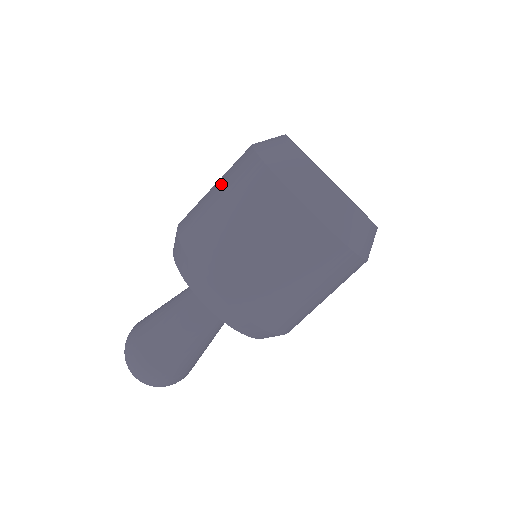
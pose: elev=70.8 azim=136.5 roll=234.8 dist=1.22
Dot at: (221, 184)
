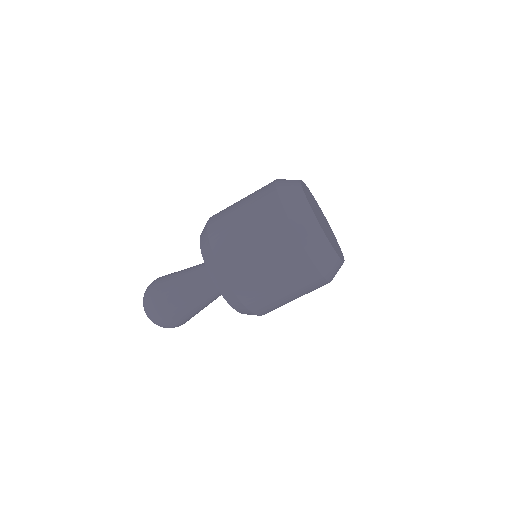
Dot at: (253, 225)
